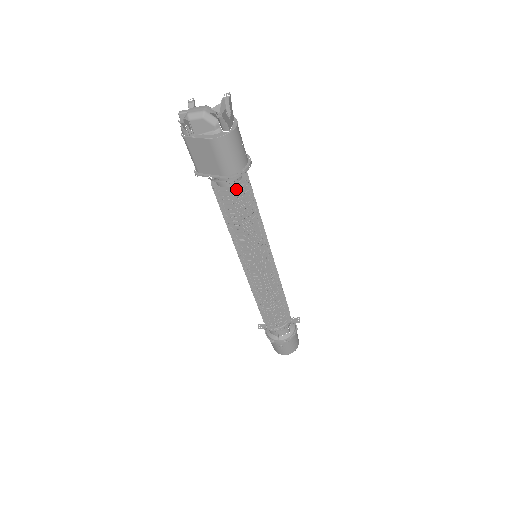
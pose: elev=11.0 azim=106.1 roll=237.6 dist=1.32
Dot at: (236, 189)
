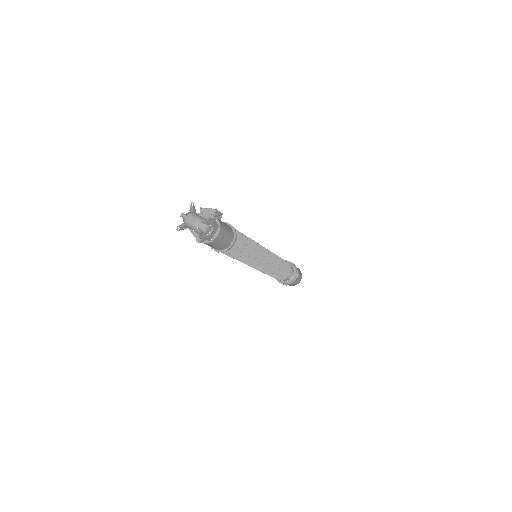
Dot at: occluded
